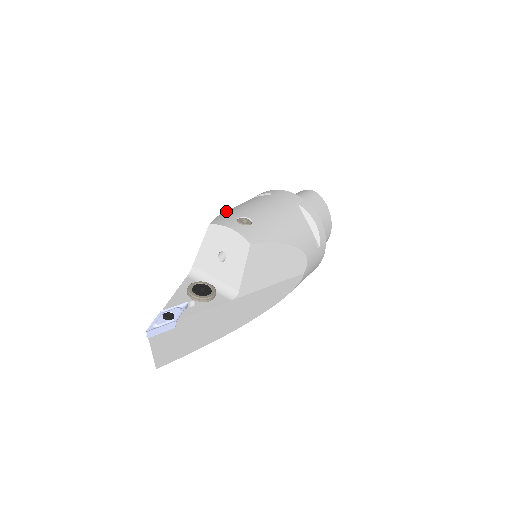
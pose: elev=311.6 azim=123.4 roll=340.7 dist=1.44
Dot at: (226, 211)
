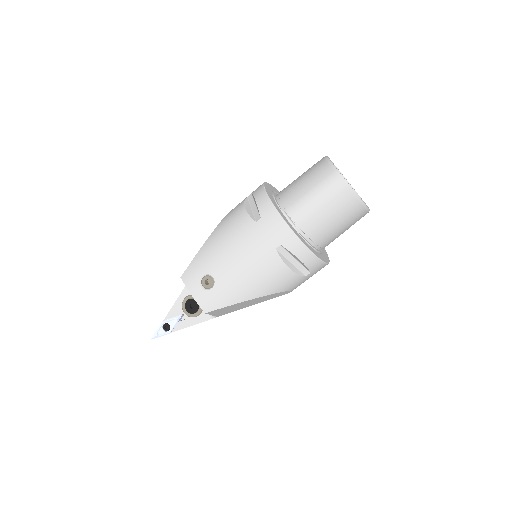
Dot at: (209, 240)
